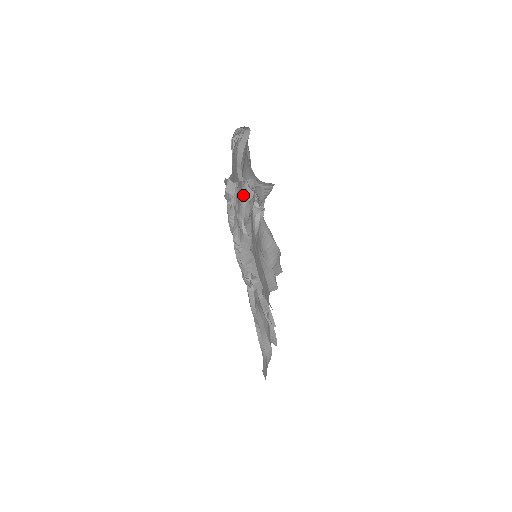
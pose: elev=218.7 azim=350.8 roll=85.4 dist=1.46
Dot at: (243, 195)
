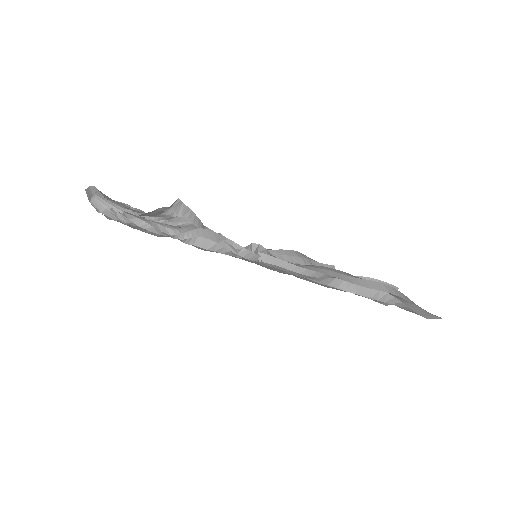
Dot at: occluded
